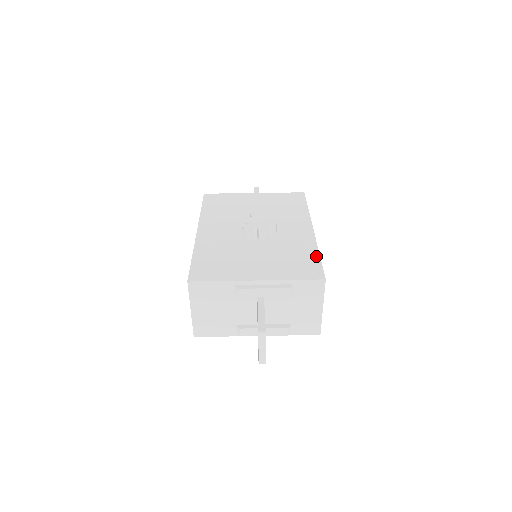
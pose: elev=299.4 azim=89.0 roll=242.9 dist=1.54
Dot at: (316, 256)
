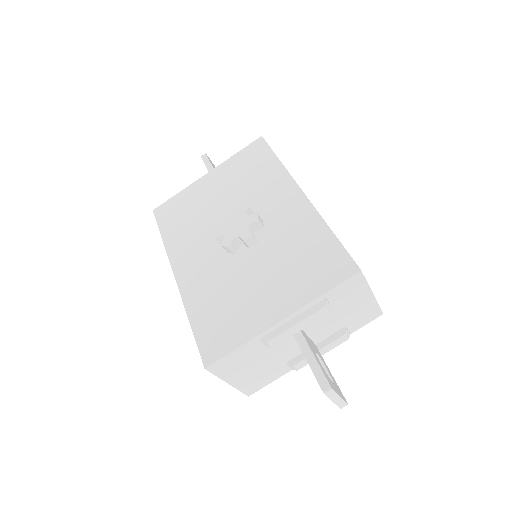
Dot at: (329, 237)
